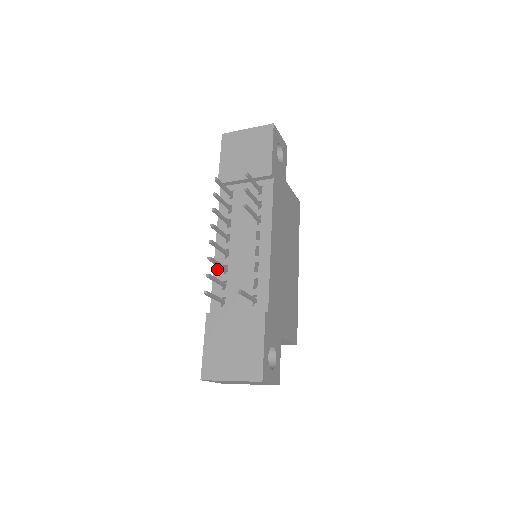
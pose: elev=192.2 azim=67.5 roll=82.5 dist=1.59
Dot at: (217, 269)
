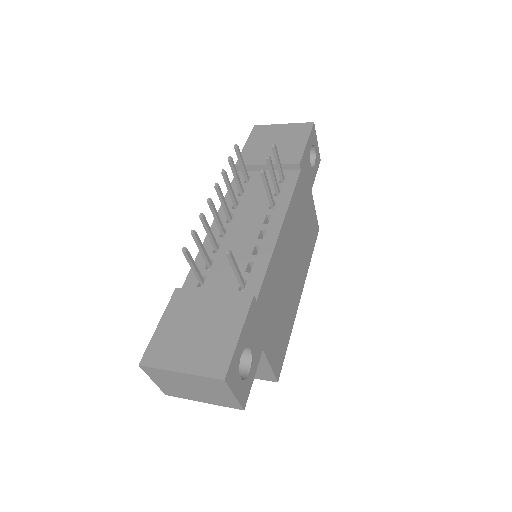
Dot at: (206, 246)
